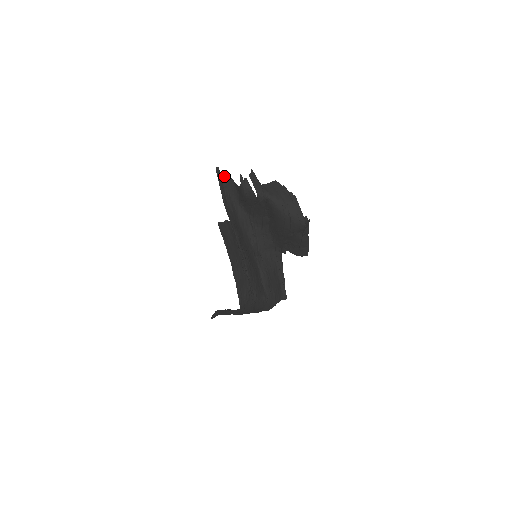
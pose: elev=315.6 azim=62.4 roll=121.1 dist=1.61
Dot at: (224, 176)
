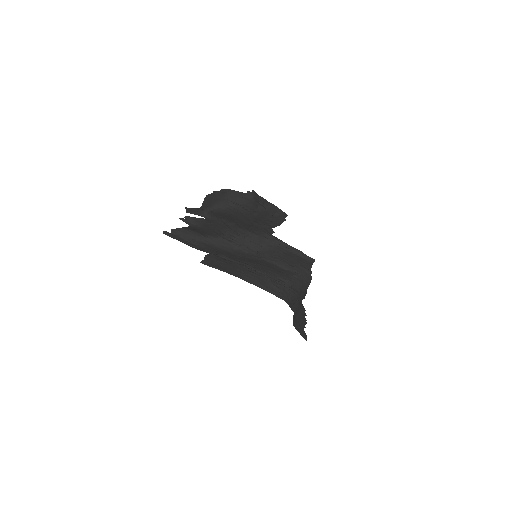
Dot at: (175, 232)
